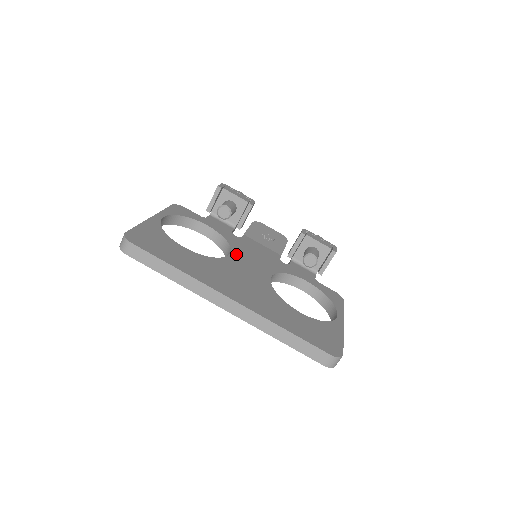
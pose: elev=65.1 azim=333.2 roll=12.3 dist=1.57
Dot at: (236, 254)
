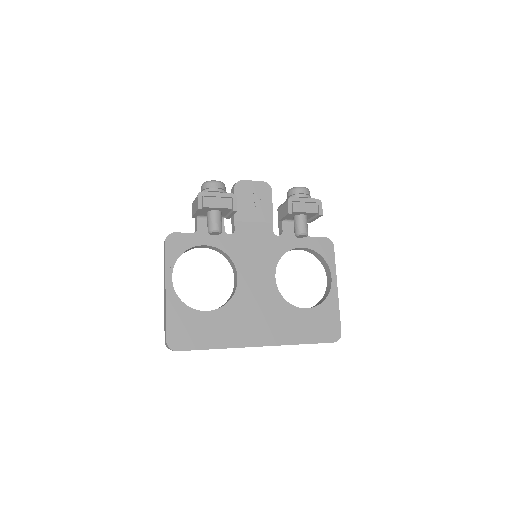
Dot at: (242, 271)
